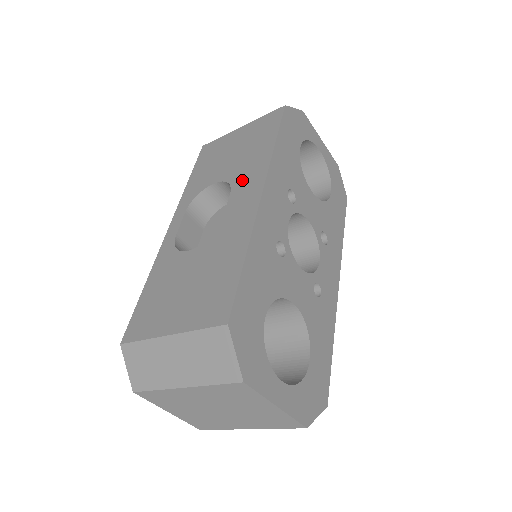
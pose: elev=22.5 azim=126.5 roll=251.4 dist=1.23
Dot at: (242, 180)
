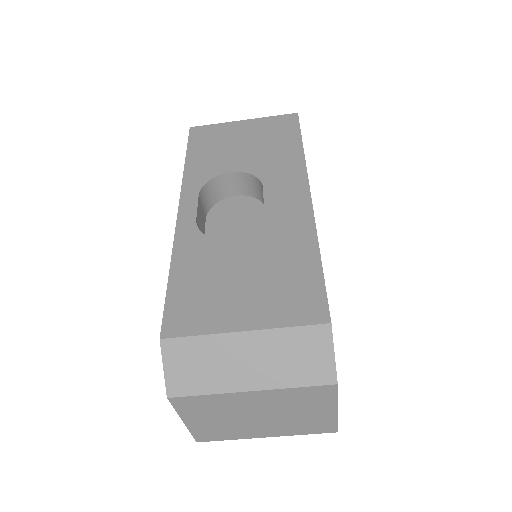
Dot at: (274, 176)
